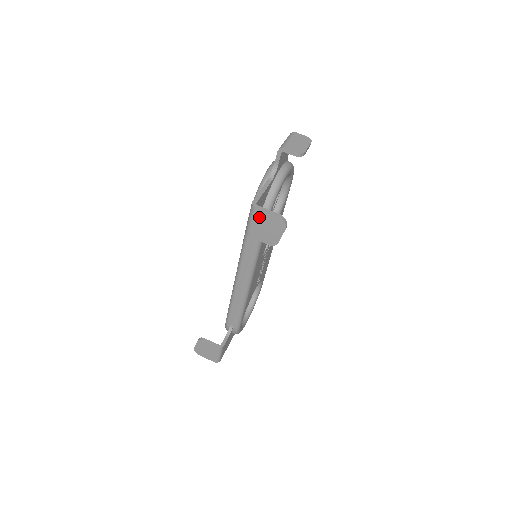
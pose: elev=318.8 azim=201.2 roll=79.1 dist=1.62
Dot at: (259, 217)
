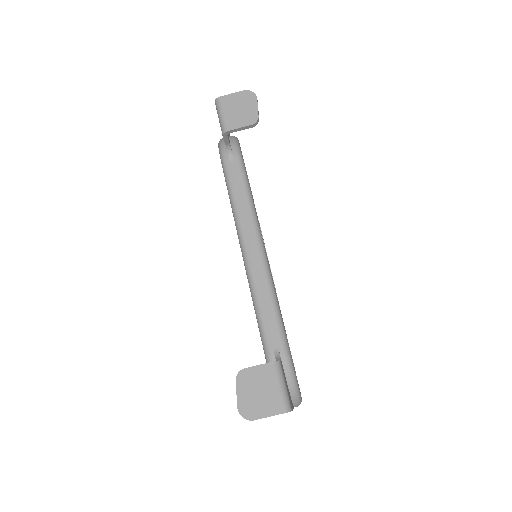
Dot at: (227, 103)
